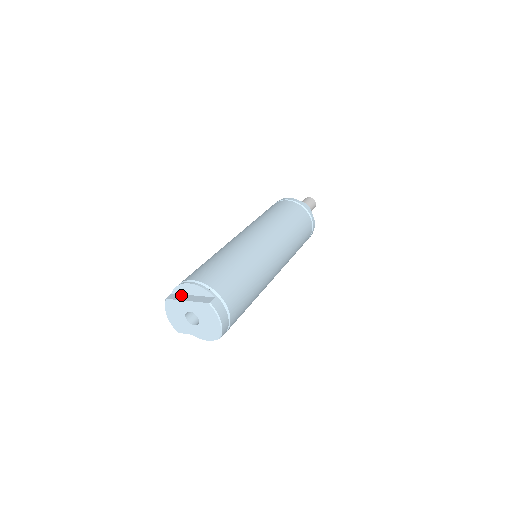
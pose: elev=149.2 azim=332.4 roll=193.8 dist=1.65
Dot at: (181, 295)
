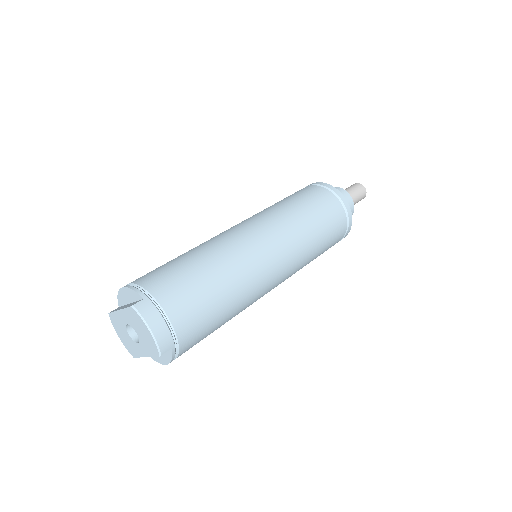
Dot at: (122, 306)
